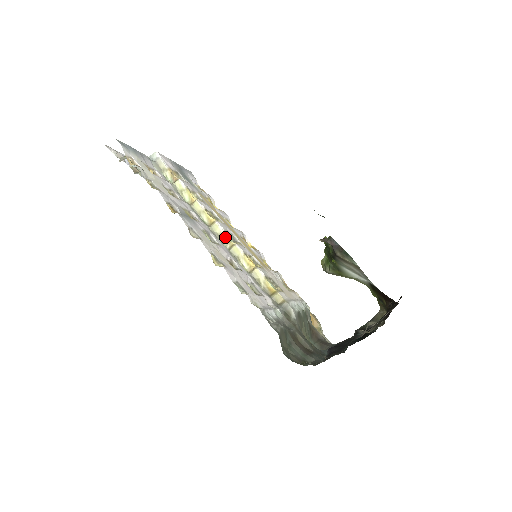
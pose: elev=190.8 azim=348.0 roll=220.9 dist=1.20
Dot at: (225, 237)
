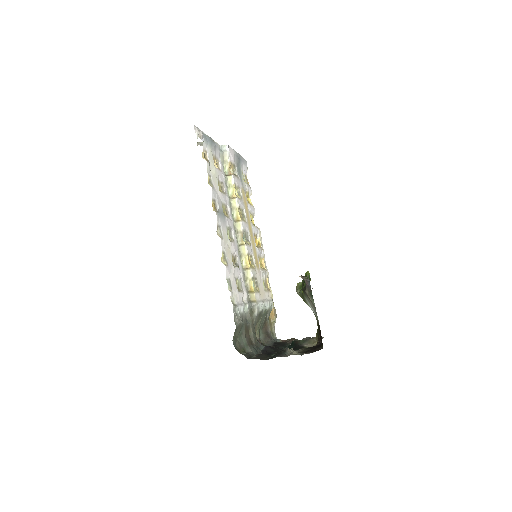
Dot at: (241, 235)
